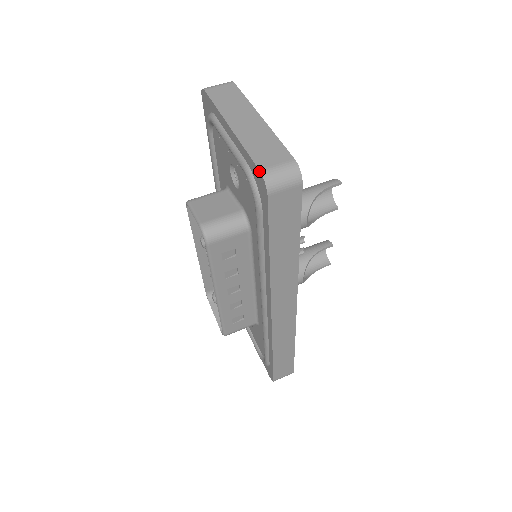
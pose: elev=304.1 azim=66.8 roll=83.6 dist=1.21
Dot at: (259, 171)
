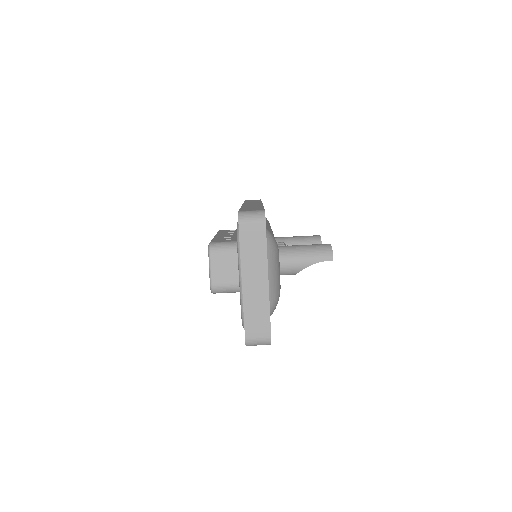
Dot at: (245, 337)
